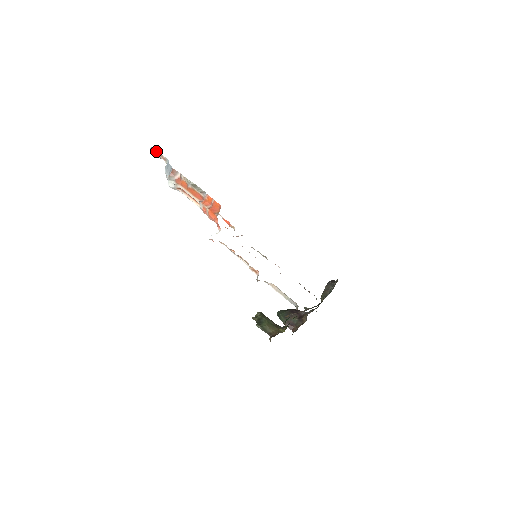
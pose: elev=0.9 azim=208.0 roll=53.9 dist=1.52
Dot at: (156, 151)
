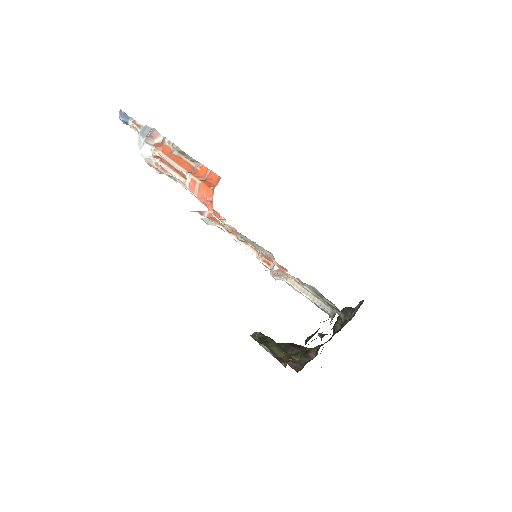
Dot at: (126, 116)
